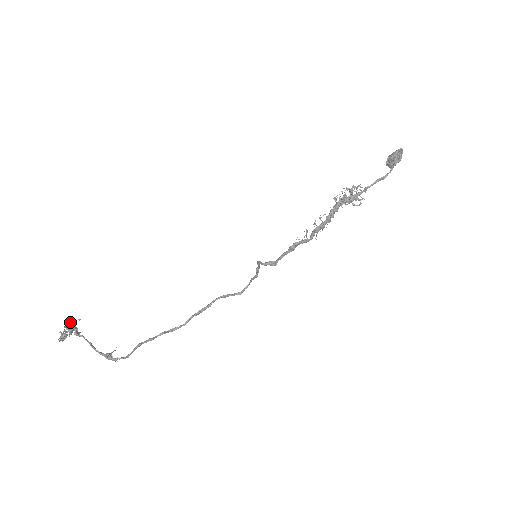
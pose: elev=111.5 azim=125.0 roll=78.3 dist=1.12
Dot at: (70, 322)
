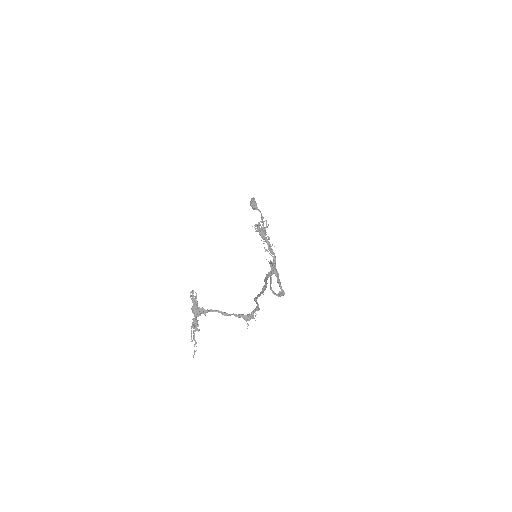
Dot at: occluded
